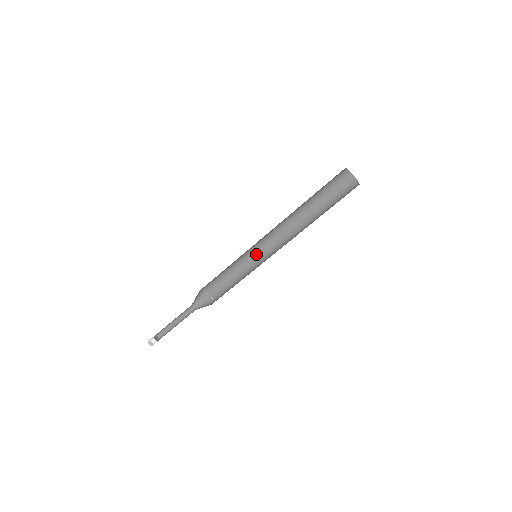
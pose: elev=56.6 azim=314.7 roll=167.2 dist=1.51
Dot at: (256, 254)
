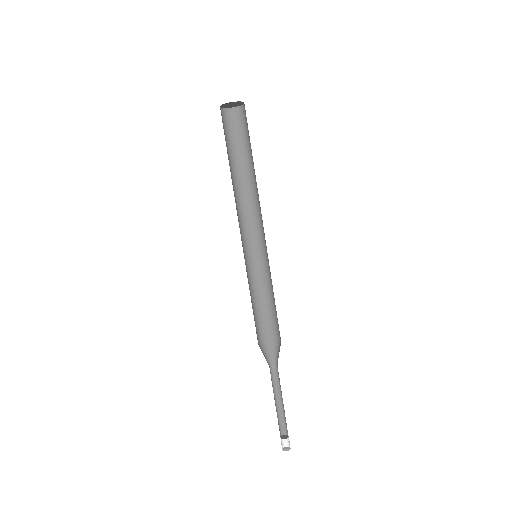
Dot at: (266, 257)
